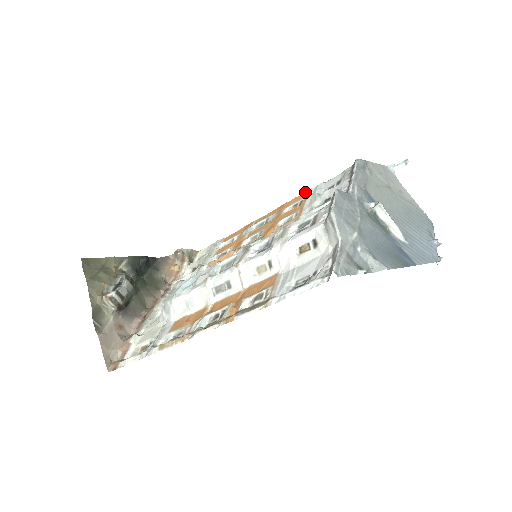
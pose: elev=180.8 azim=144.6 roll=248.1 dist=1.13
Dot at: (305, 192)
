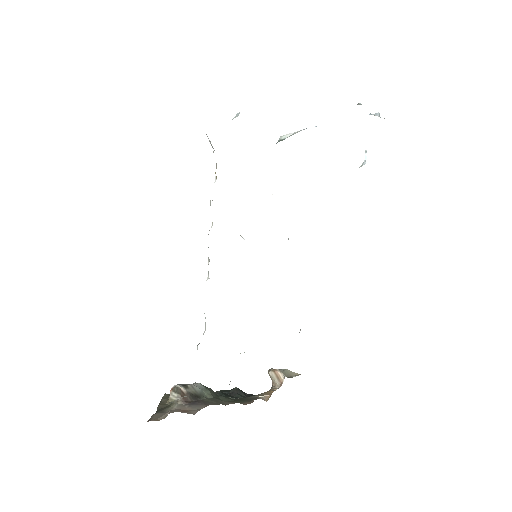
Dot at: occluded
